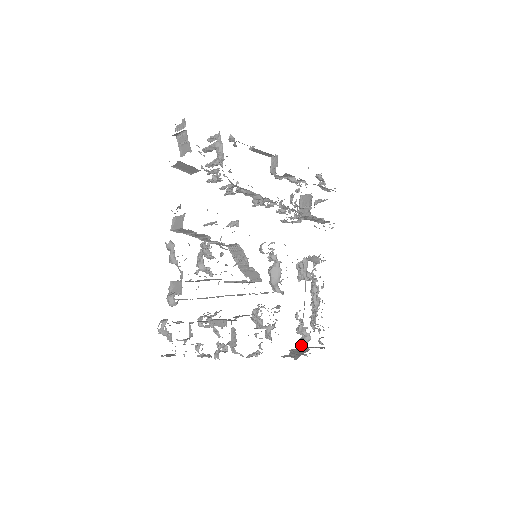
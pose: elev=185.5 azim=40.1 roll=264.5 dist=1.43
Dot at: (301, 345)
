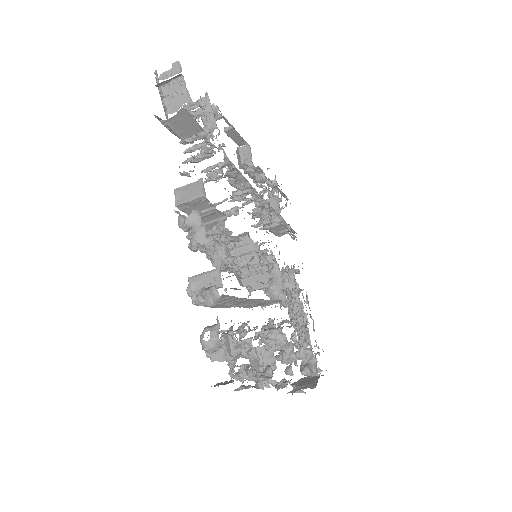
Dot at: (310, 371)
